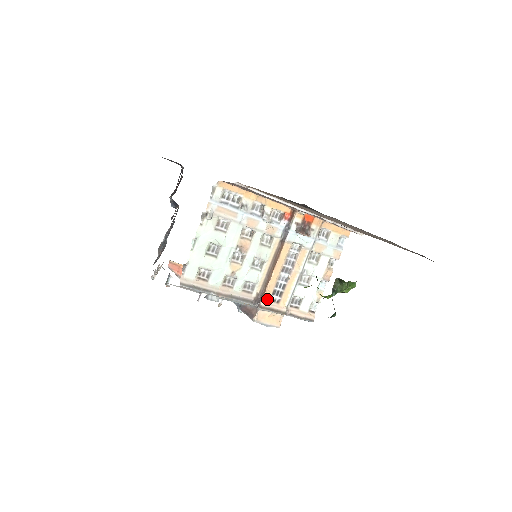
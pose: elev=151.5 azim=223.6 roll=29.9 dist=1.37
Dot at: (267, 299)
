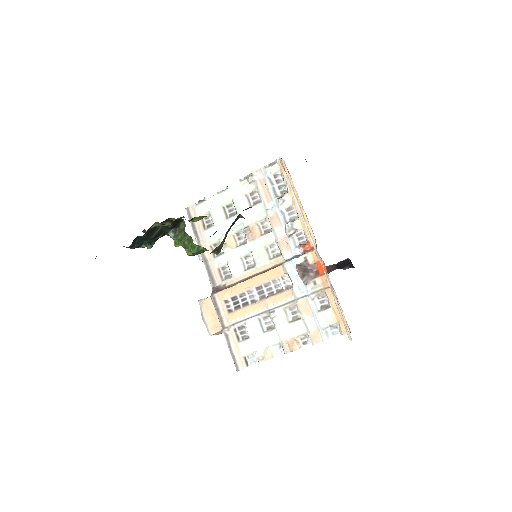
Dot at: (224, 296)
